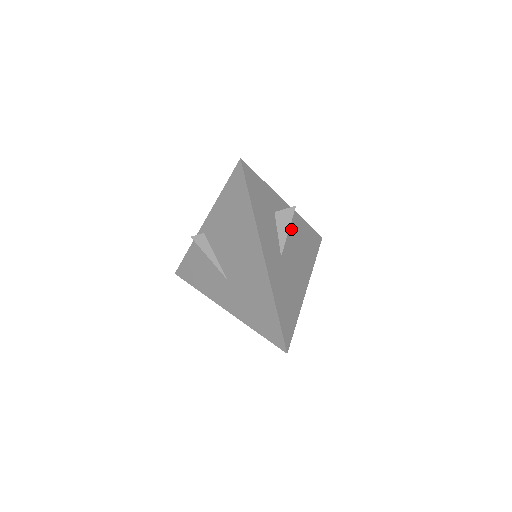
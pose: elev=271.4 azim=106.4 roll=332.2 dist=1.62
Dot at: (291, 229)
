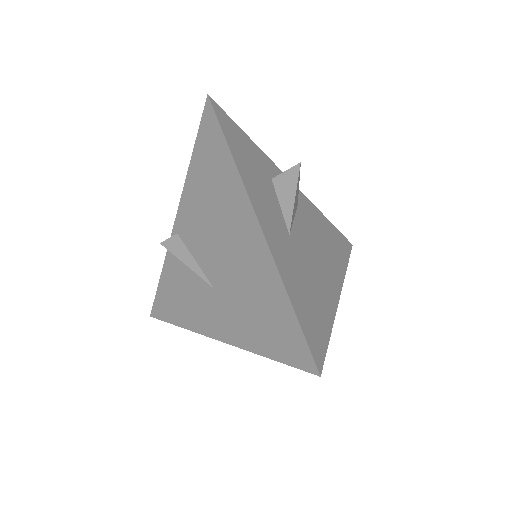
Dot at: (302, 212)
